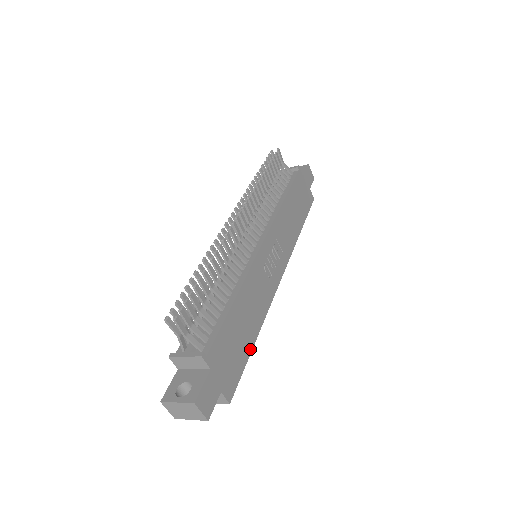
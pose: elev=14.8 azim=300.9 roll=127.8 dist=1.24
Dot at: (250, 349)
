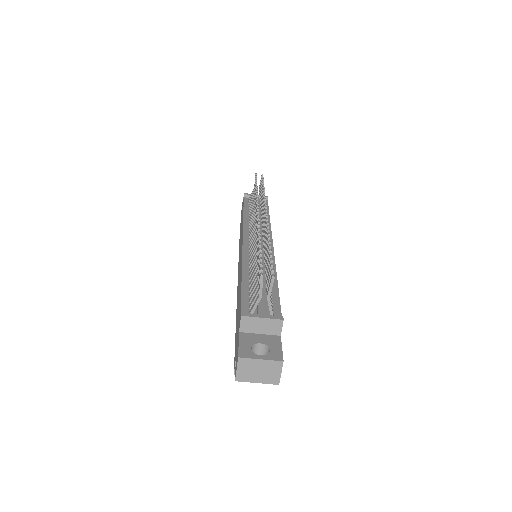
Dot at: occluded
